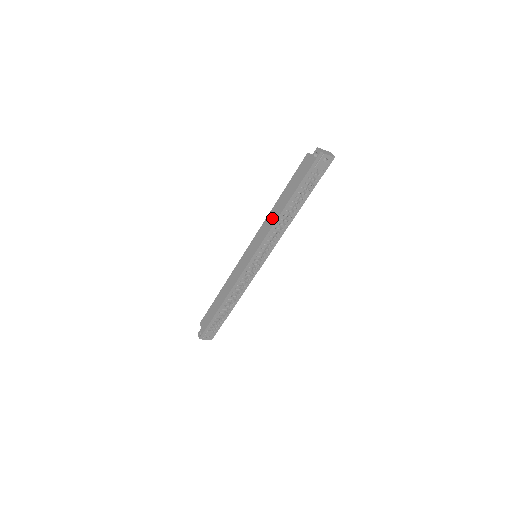
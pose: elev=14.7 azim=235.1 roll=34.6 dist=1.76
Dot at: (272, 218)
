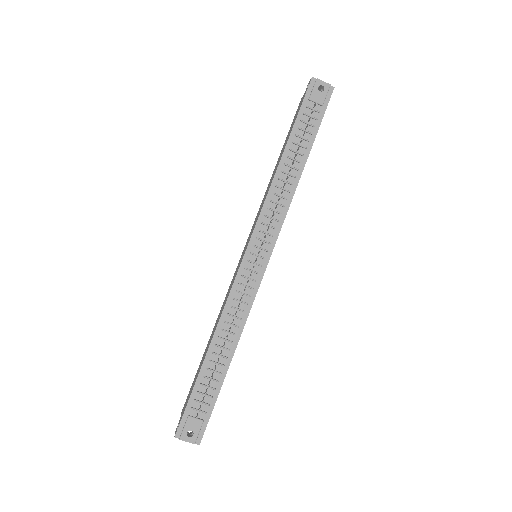
Dot at: (269, 185)
